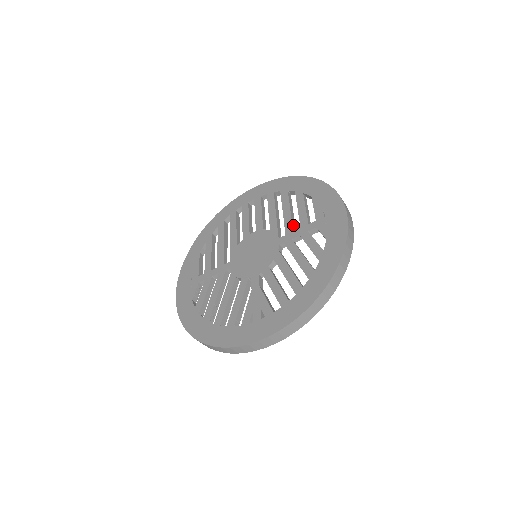
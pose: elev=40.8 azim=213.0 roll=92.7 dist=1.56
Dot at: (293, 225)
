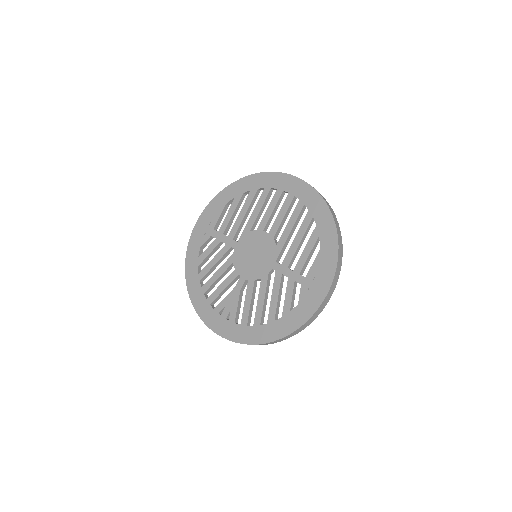
Dot at: (292, 260)
